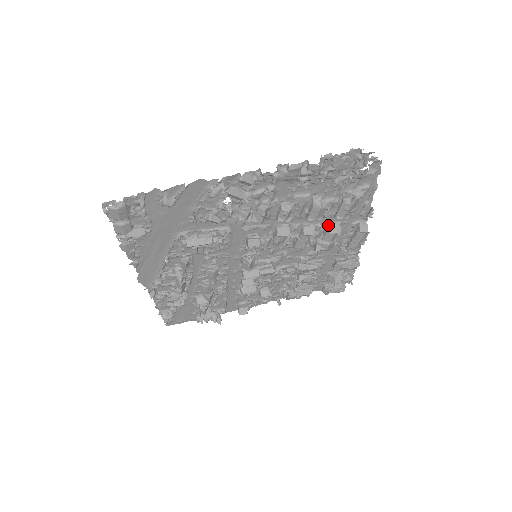
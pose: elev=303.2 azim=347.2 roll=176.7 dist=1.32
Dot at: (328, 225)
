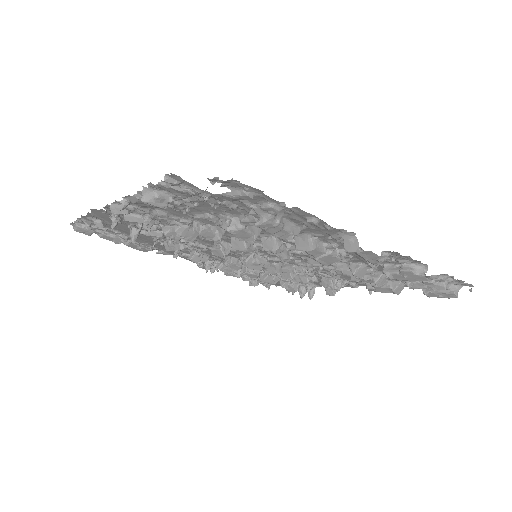
Dot at: occluded
